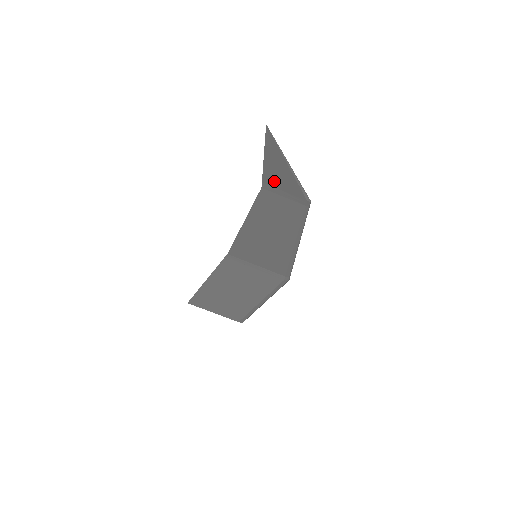
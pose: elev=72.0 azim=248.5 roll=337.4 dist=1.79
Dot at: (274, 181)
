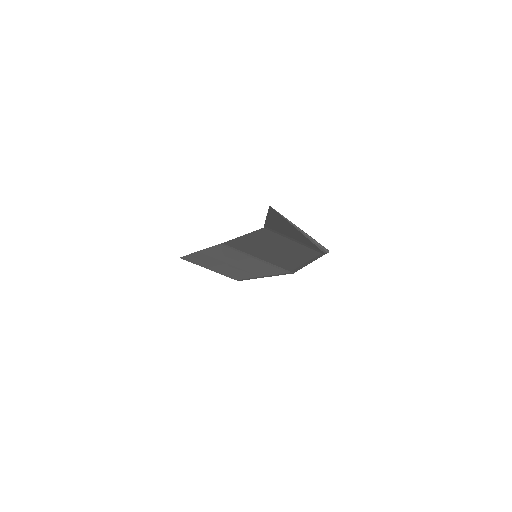
Dot at: (280, 231)
